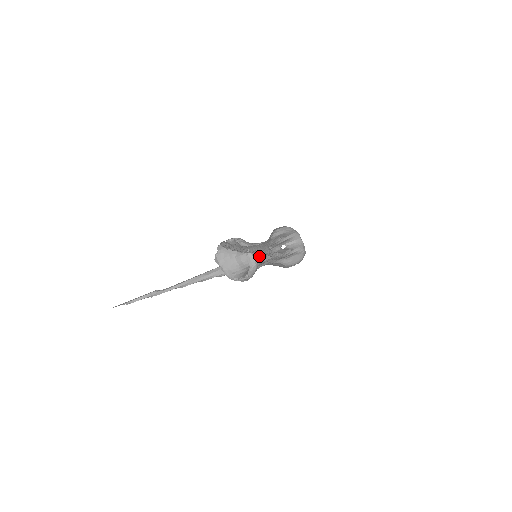
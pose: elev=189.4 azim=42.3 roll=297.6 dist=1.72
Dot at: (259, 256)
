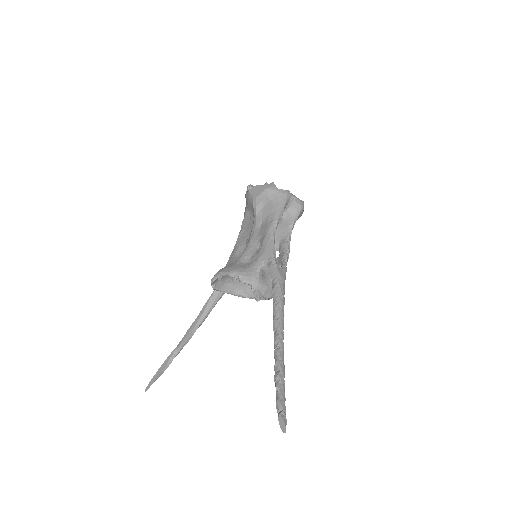
Dot at: (269, 275)
